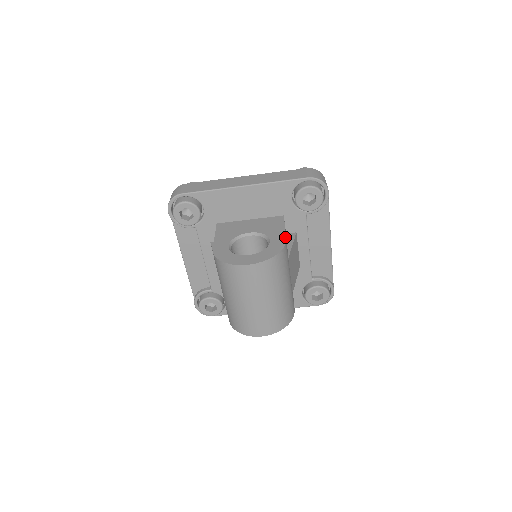
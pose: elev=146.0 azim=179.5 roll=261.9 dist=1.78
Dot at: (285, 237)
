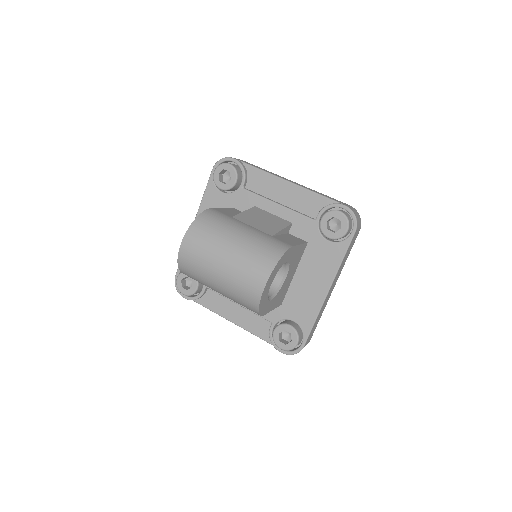
Dot at: (213, 208)
